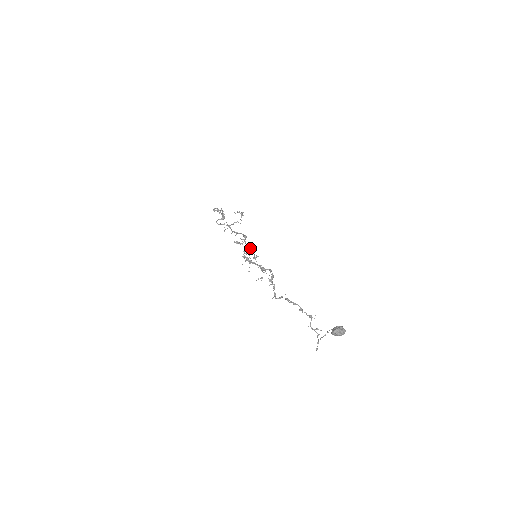
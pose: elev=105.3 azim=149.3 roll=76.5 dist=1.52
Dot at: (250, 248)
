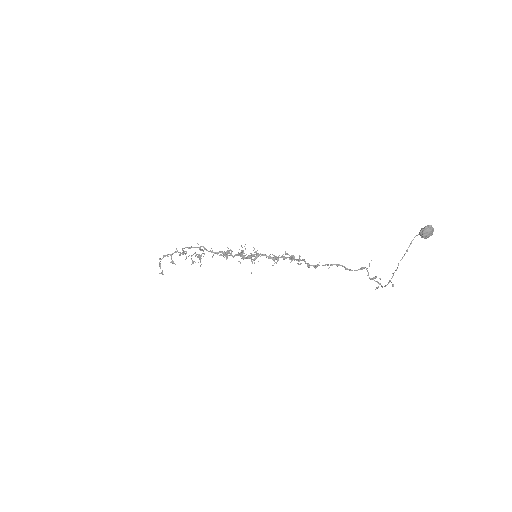
Dot at: (244, 253)
